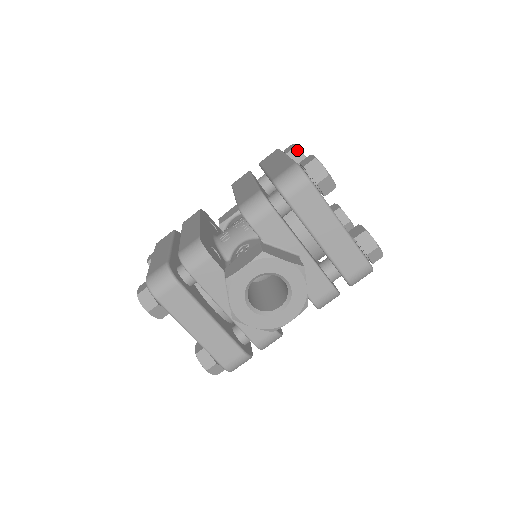
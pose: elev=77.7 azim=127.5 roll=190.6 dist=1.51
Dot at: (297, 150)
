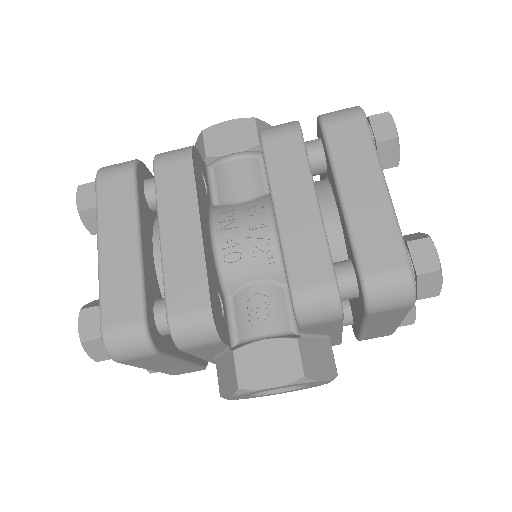
Dot at: (395, 145)
